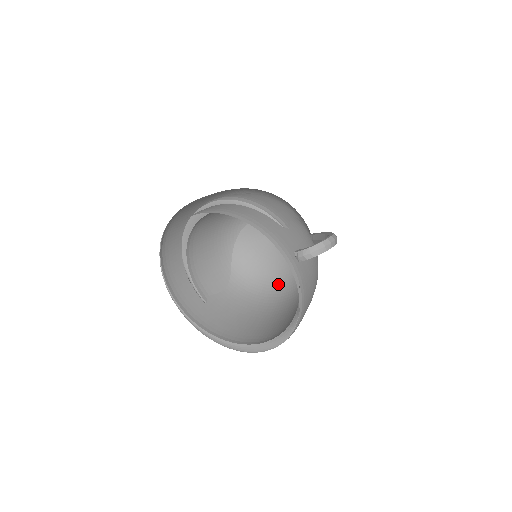
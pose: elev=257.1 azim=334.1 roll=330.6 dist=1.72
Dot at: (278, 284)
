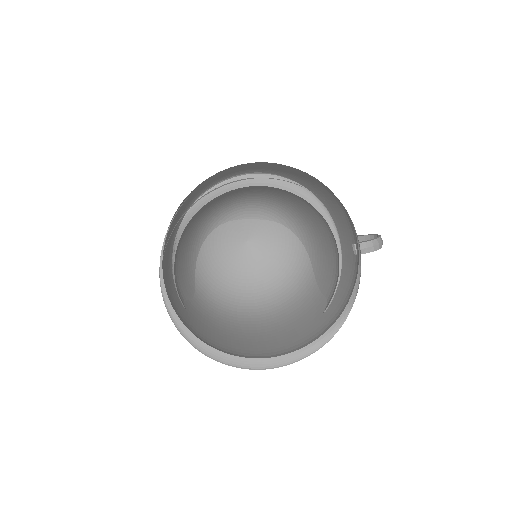
Dot at: (250, 299)
